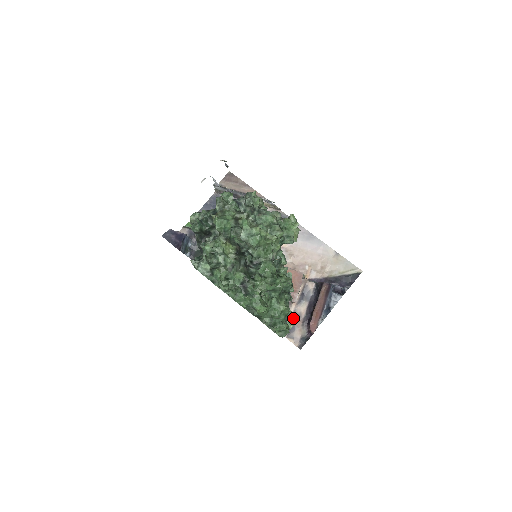
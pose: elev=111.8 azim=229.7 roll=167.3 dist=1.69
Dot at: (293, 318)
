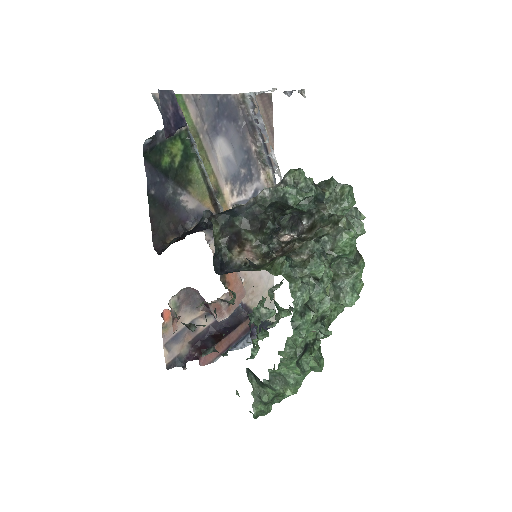
Dot at: occluded
